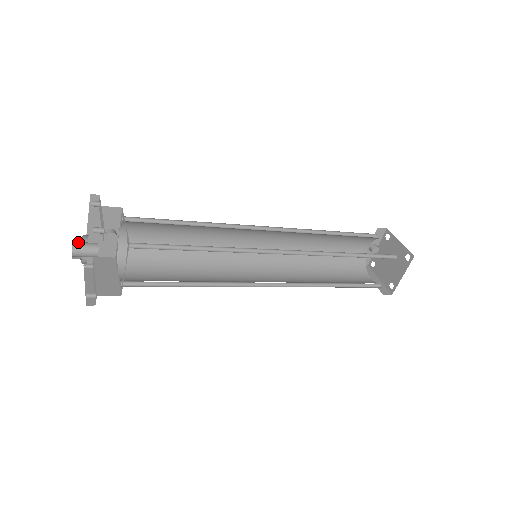
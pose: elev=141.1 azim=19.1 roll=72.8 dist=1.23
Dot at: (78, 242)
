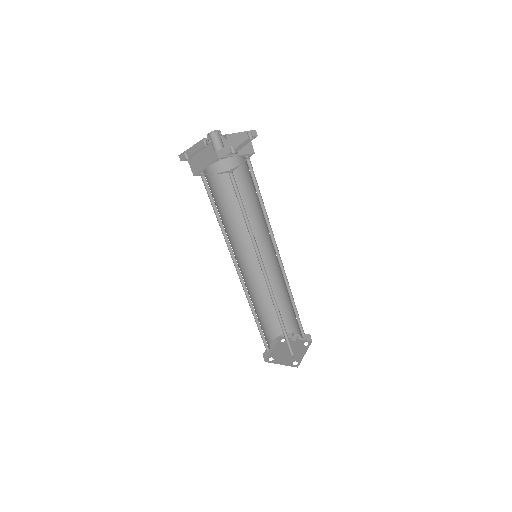
Dot at: (220, 134)
